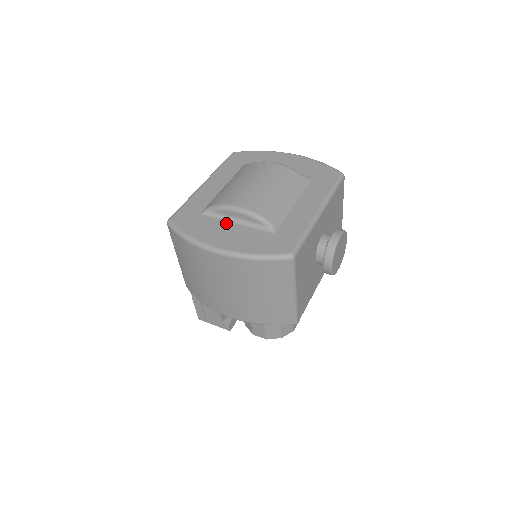
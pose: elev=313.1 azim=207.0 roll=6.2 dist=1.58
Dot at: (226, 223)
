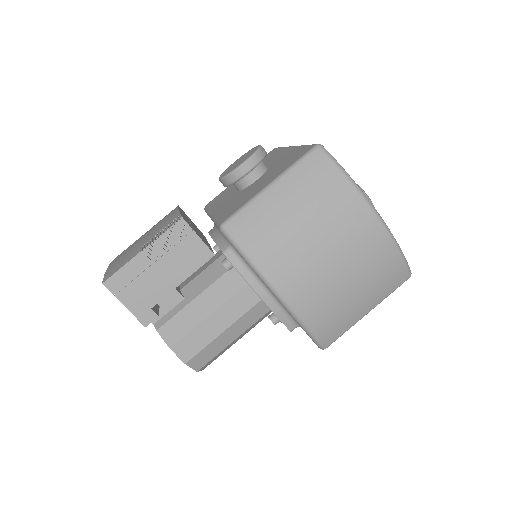
Dot at: occluded
